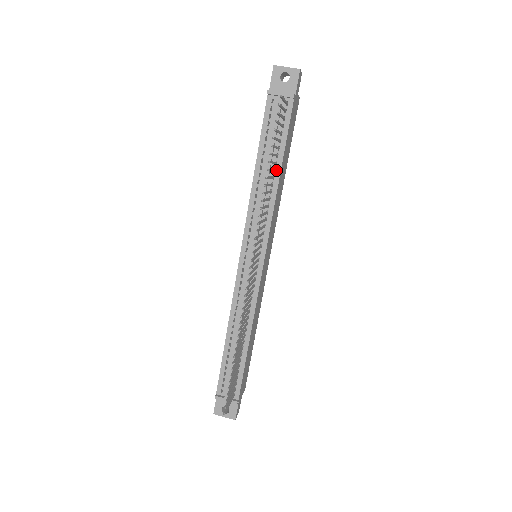
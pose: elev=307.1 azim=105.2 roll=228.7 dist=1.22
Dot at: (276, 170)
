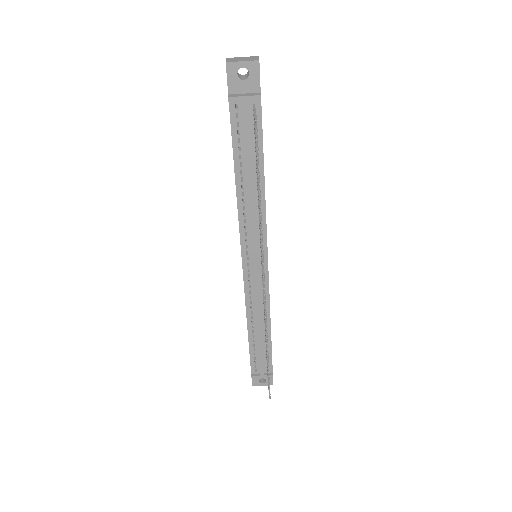
Dot at: occluded
